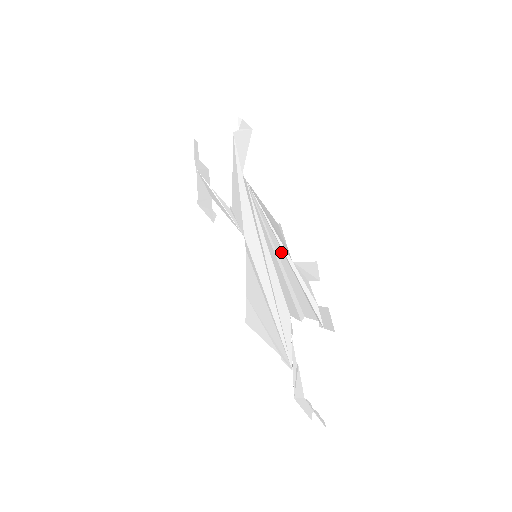
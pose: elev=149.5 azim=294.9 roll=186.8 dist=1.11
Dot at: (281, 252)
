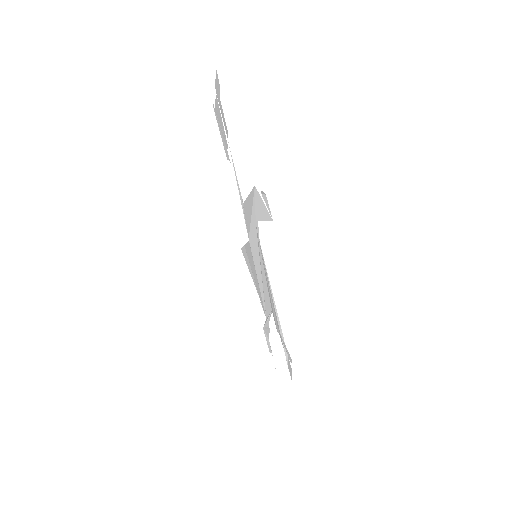
Dot at: (273, 302)
